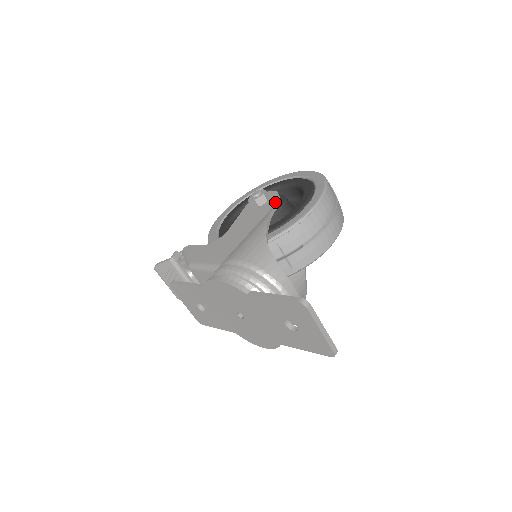
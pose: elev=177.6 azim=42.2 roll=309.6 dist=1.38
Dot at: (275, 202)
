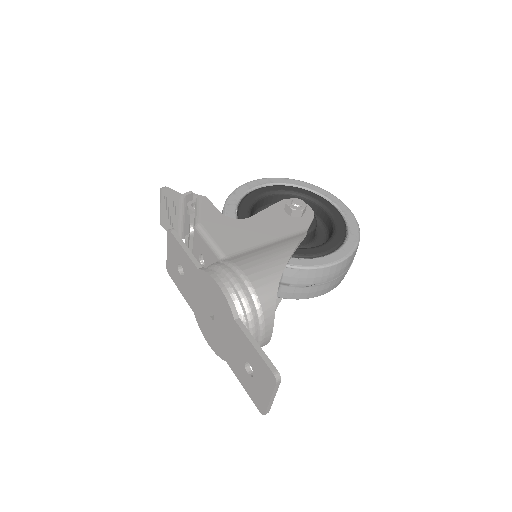
Dot at: (307, 226)
